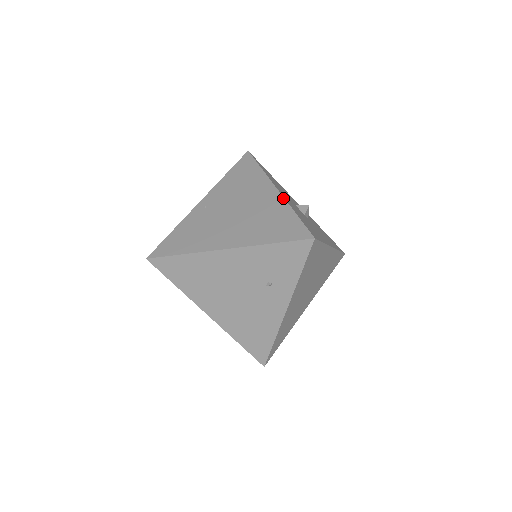
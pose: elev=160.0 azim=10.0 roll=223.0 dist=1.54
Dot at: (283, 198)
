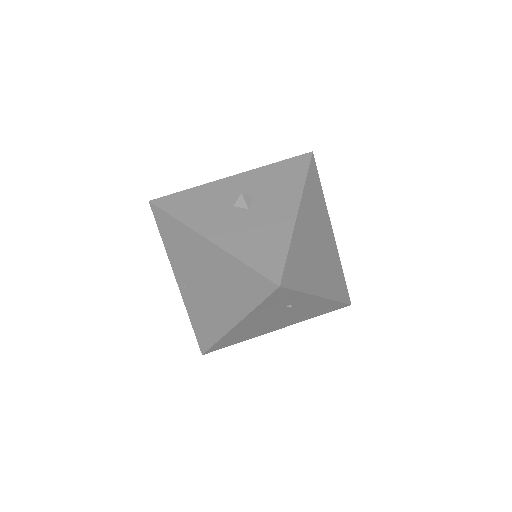
Dot at: (220, 249)
